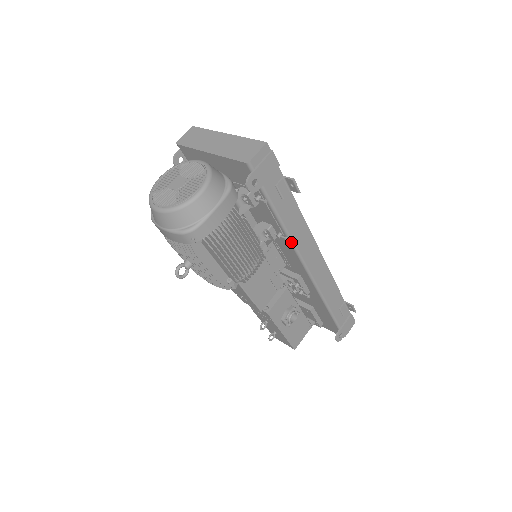
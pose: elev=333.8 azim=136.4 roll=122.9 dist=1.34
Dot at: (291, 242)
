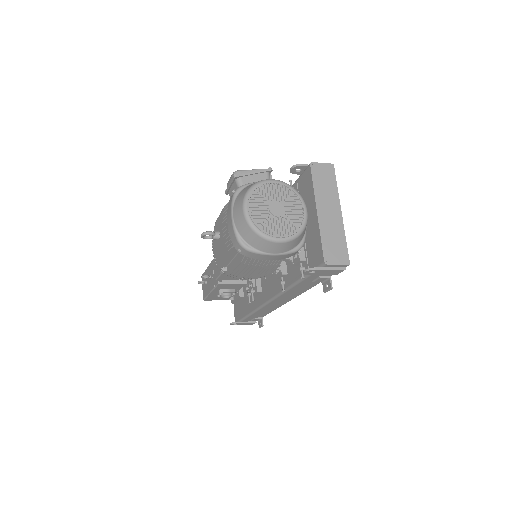
Dot at: occluded
